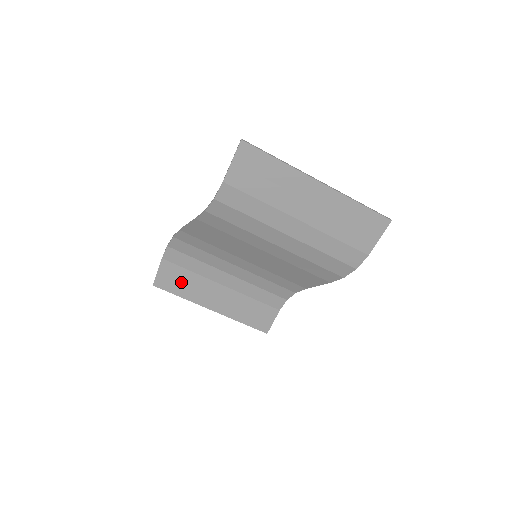
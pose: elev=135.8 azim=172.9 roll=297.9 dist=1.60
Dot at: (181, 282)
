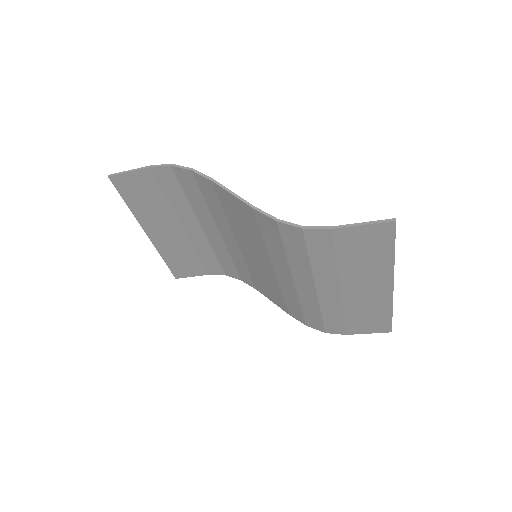
Dot at: (144, 197)
